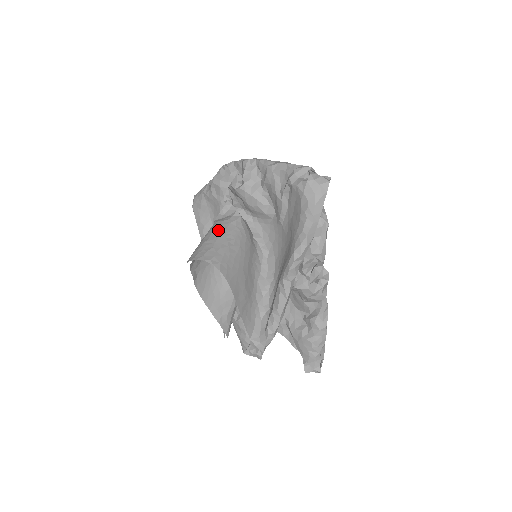
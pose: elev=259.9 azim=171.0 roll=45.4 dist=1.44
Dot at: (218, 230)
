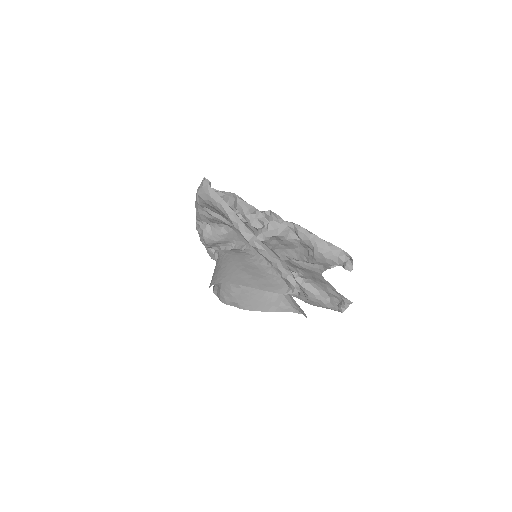
Dot at: occluded
